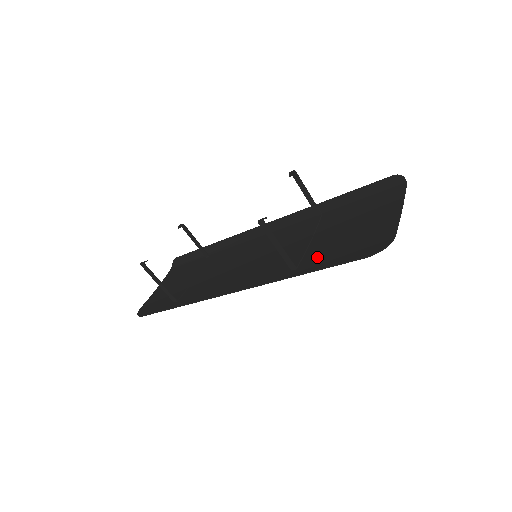
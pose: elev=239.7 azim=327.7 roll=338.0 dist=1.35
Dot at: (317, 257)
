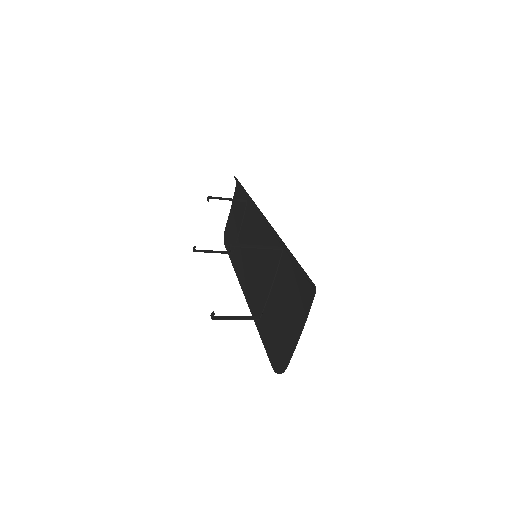
Dot at: (267, 321)
